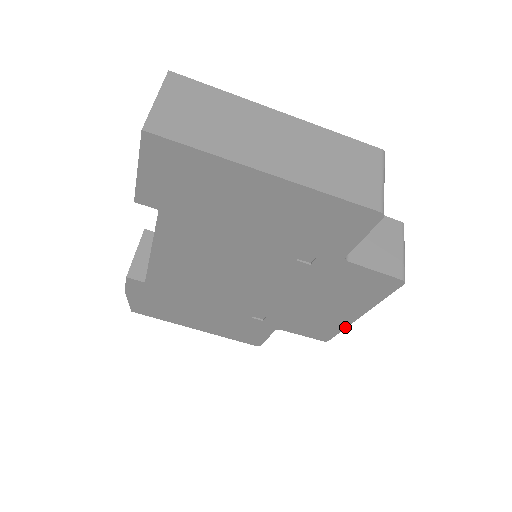
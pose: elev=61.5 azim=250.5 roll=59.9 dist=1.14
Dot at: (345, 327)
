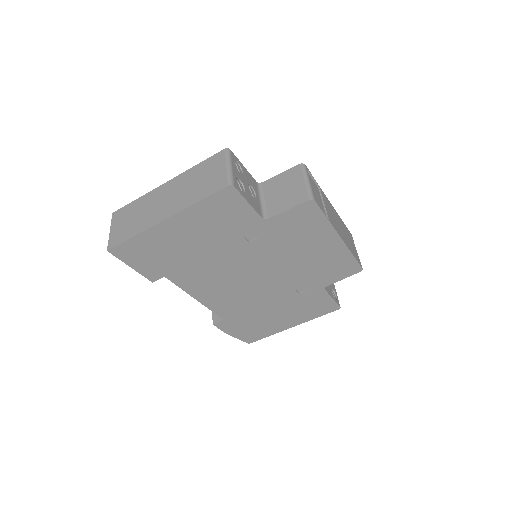
Dot at: (349, 252)
